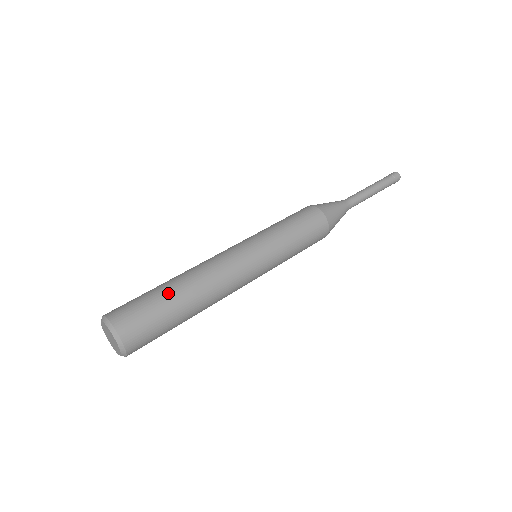
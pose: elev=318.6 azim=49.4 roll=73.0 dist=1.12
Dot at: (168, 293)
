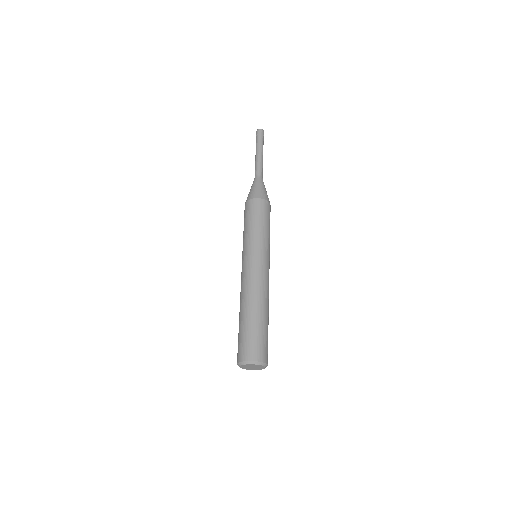
Dot at: (263, 322)
